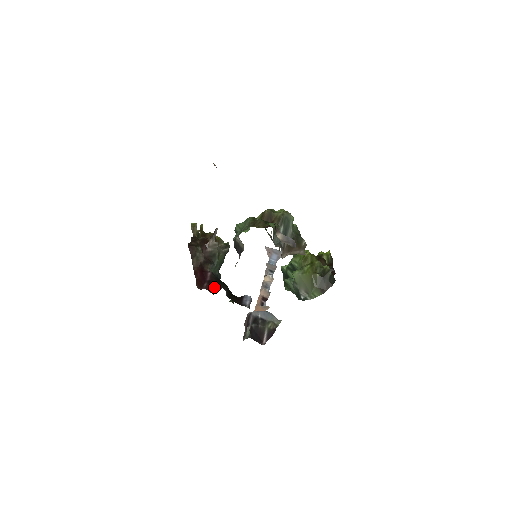
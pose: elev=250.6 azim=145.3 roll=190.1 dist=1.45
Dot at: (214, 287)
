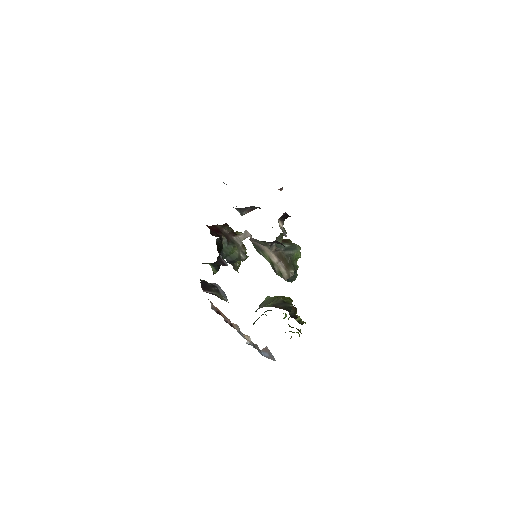
Dot at: (215, 235)
